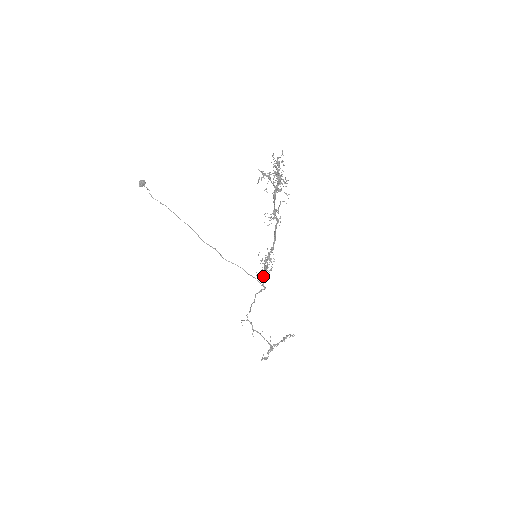
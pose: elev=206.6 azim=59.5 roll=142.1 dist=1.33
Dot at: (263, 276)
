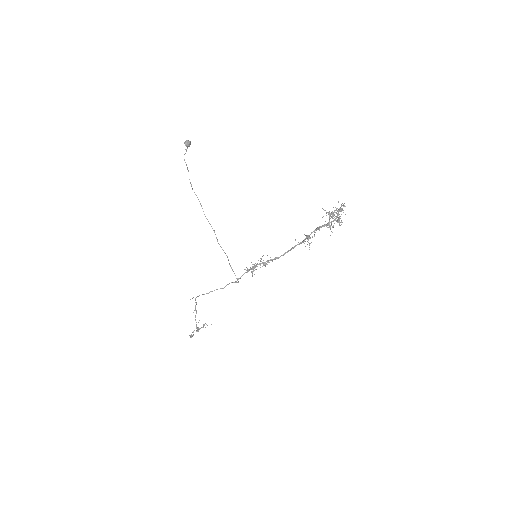
Dot at: (245, 272)
